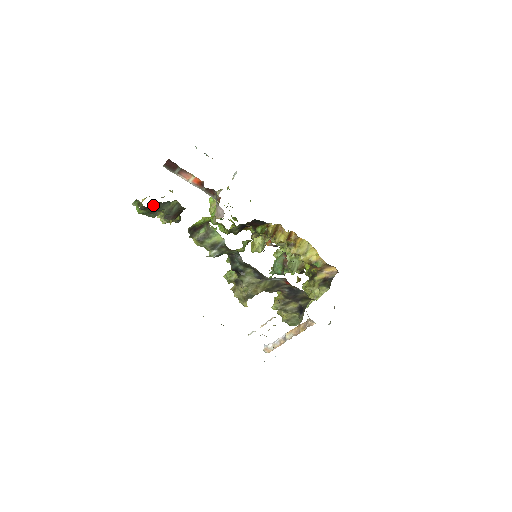
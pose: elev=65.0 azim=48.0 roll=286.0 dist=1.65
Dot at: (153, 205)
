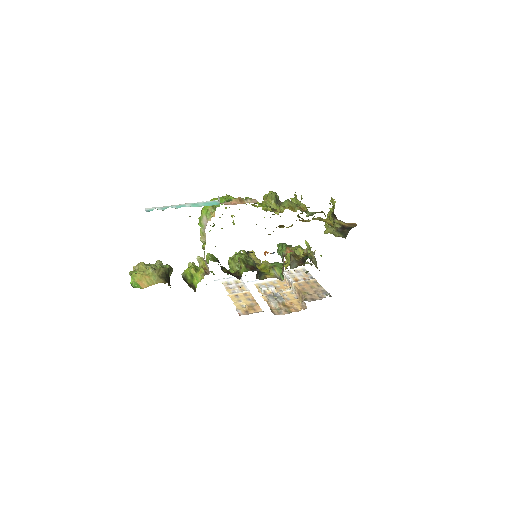
Dot at: occluded
